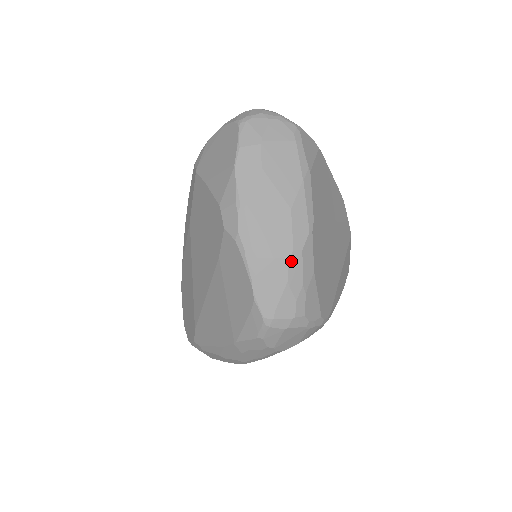
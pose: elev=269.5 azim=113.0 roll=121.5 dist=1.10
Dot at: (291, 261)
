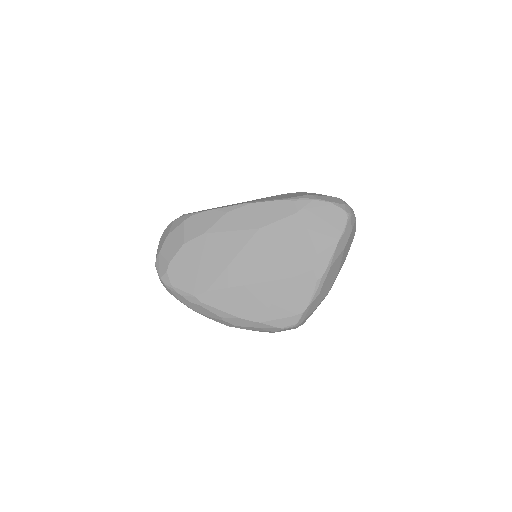
Dot at: occluded
